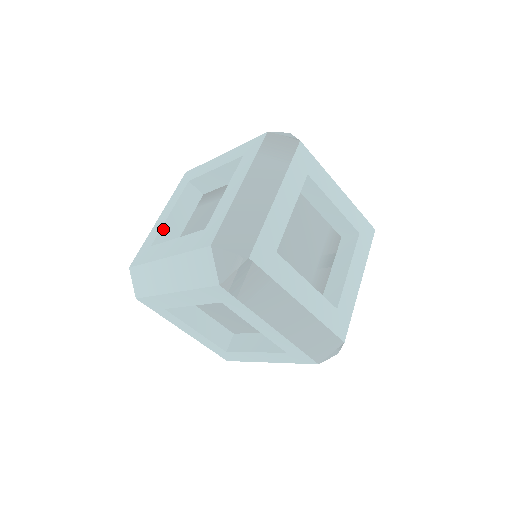
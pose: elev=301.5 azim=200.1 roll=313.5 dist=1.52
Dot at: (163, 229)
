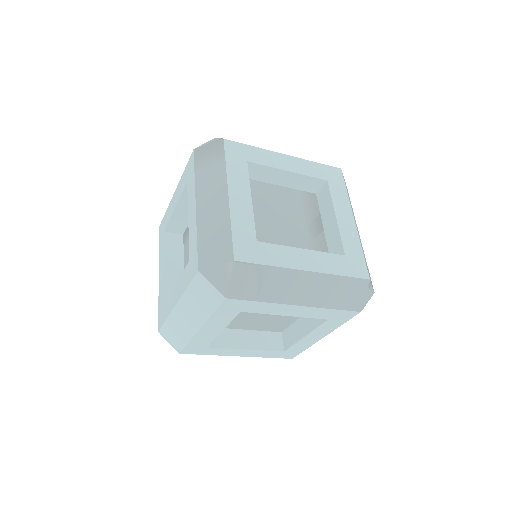
Dot at: (166, 283)
